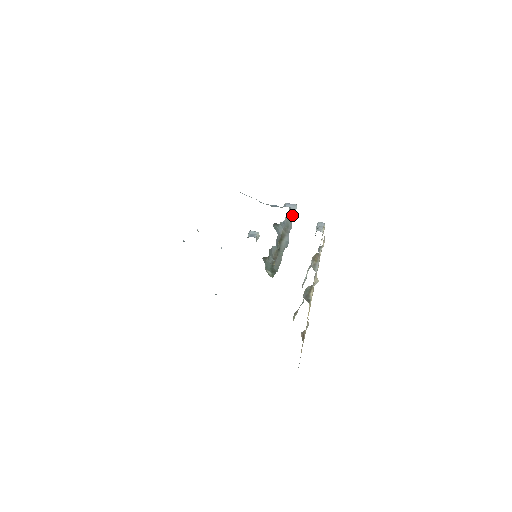
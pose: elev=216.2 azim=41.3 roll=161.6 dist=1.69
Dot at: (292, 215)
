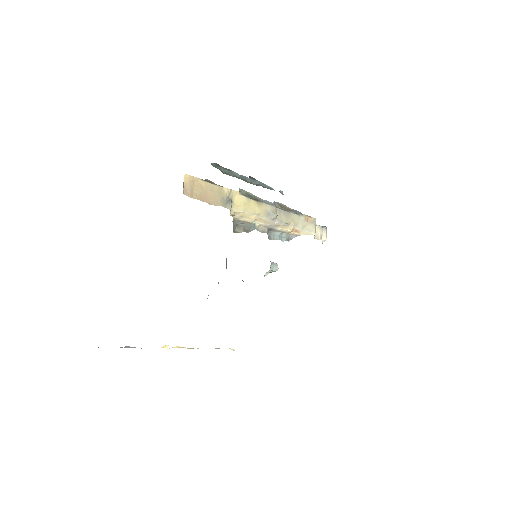
Dot at: (280, 192)
